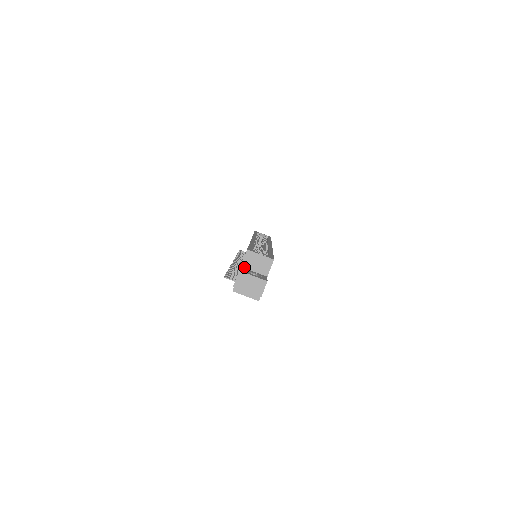
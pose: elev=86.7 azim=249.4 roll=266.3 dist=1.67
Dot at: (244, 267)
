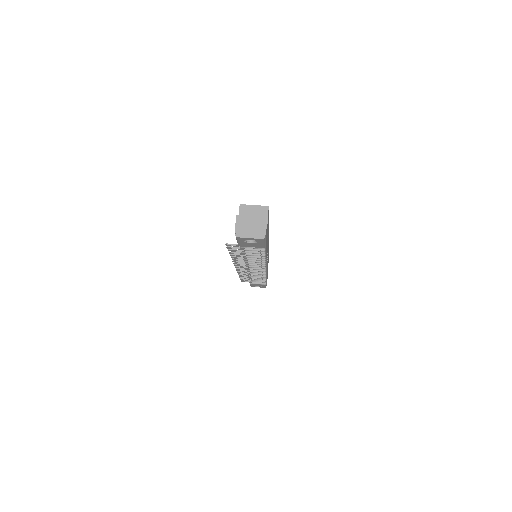
Dot at: occluded
